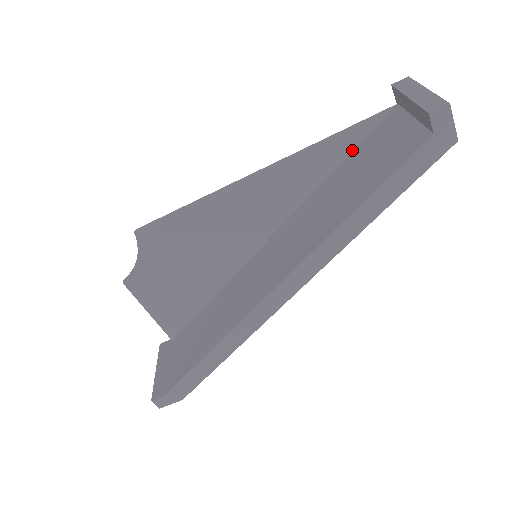
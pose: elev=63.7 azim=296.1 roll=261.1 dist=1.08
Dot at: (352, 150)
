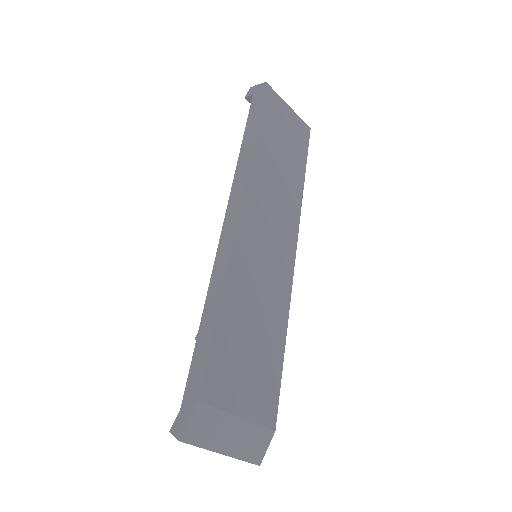
Dot at: occluded
